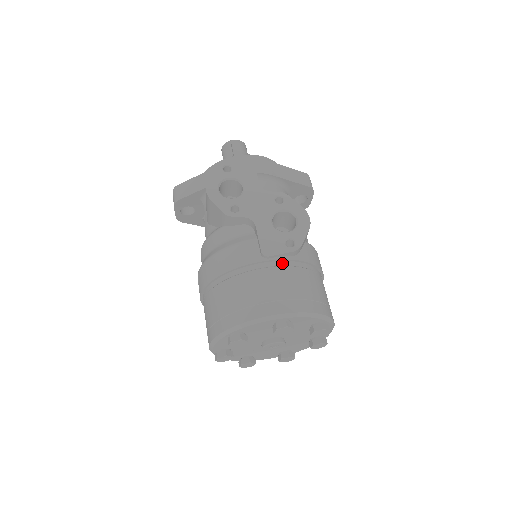
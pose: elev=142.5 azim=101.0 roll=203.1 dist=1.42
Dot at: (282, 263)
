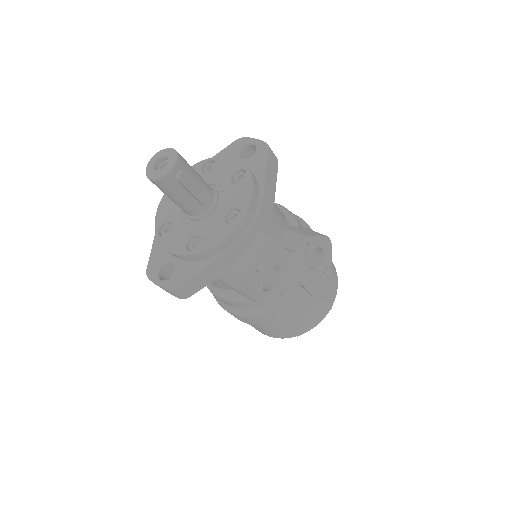
Dot at: occluded
